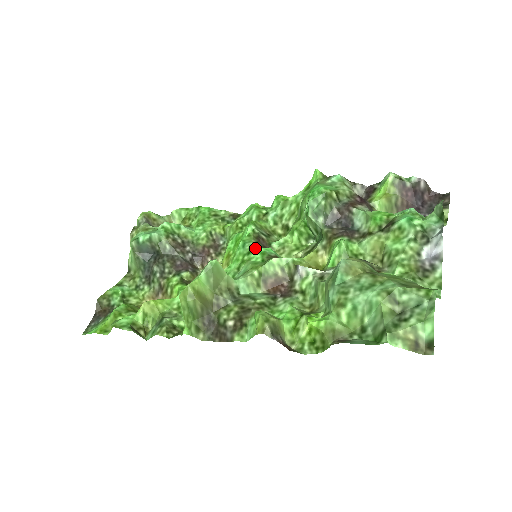
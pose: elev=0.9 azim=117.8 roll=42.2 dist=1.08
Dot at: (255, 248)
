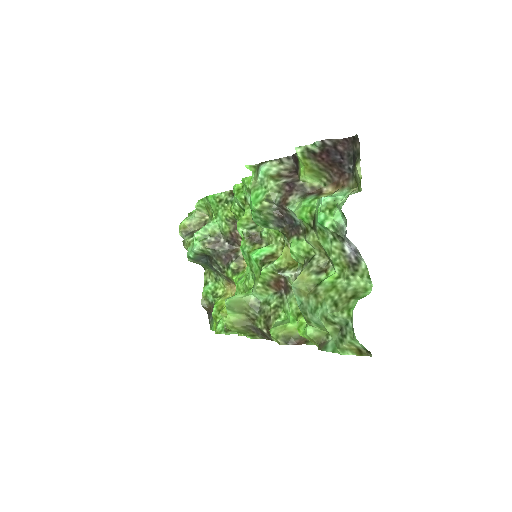
Dot at: (250, 256)
